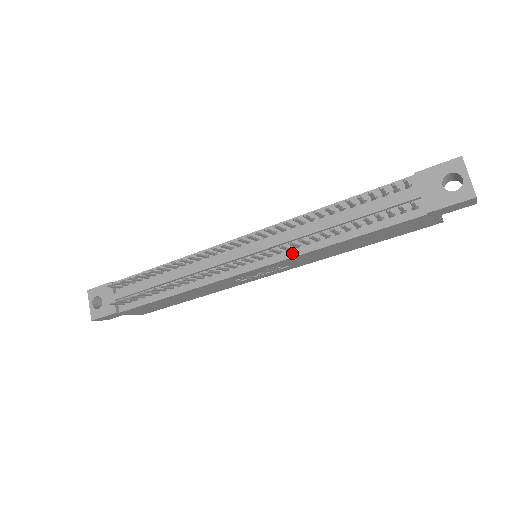
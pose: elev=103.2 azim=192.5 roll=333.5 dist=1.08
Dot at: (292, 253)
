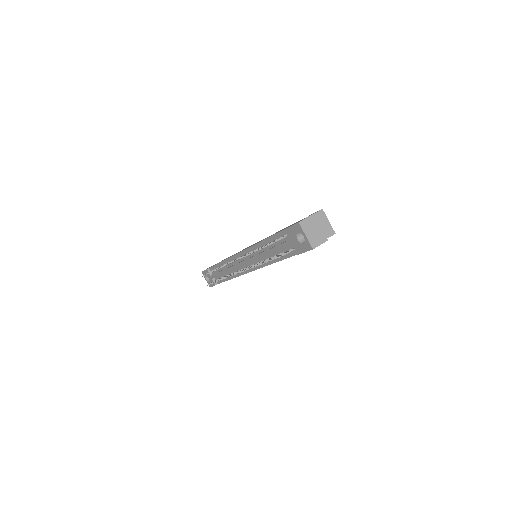
Dot at: (260, 265)
